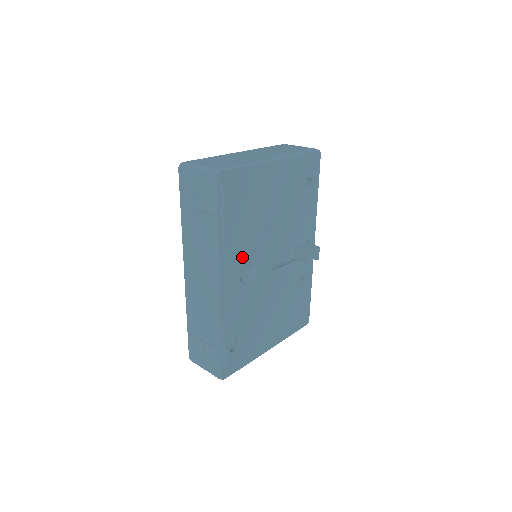
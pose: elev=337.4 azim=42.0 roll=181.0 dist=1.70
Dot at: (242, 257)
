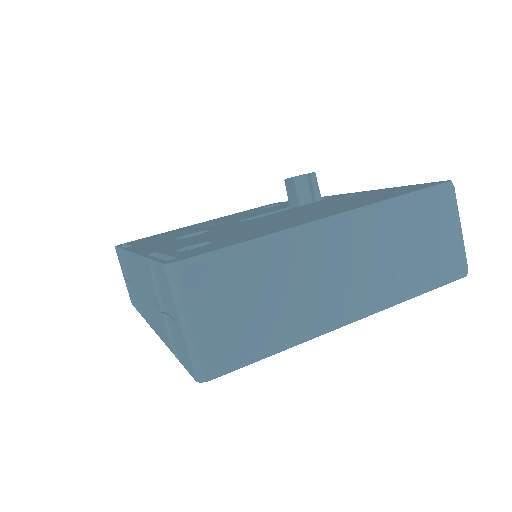
Dot at: occluded
